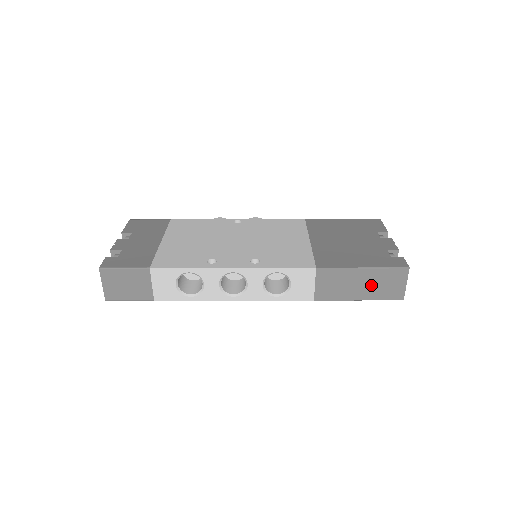
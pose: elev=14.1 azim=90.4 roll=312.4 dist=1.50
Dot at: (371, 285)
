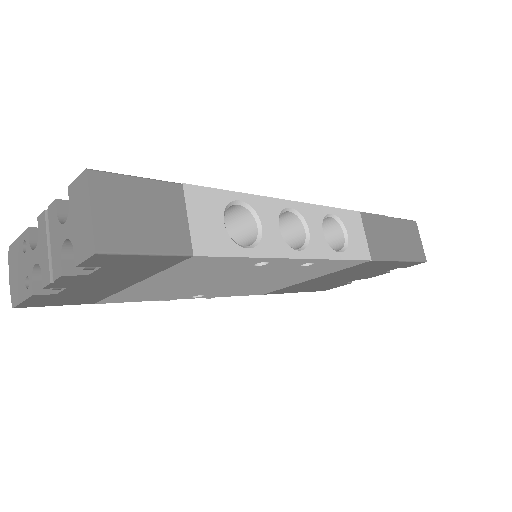
Dot at: (402, 240)
